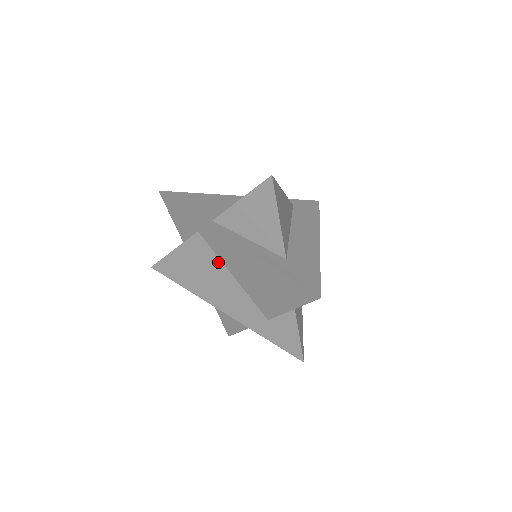
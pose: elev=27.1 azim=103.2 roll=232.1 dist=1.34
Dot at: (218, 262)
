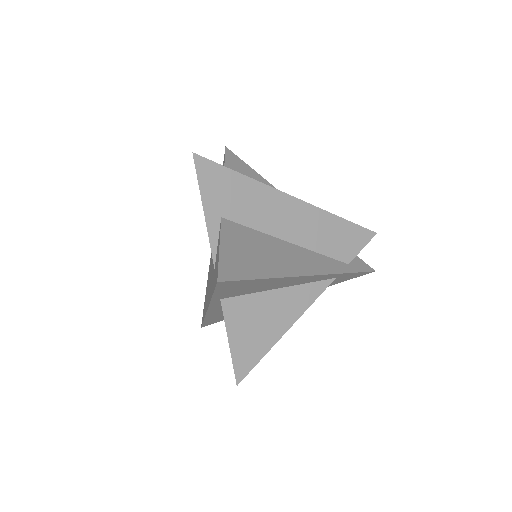
Dot at: occluded
